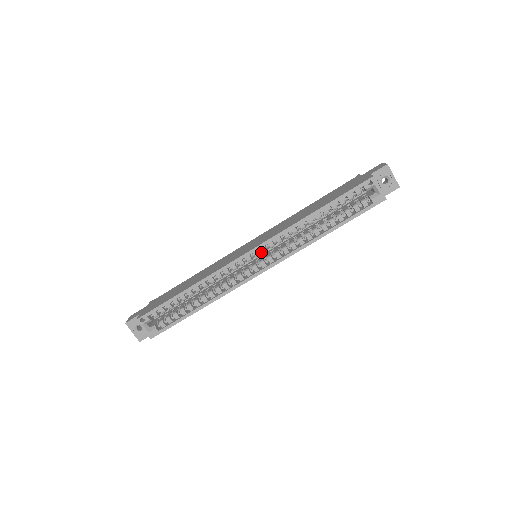
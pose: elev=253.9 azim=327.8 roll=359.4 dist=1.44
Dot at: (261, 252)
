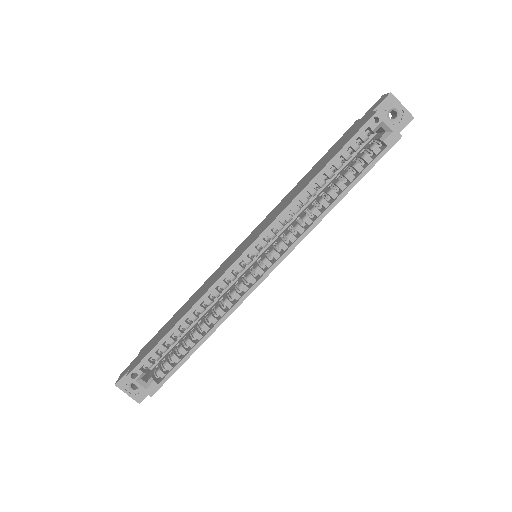
Dot at: (261, 248)
